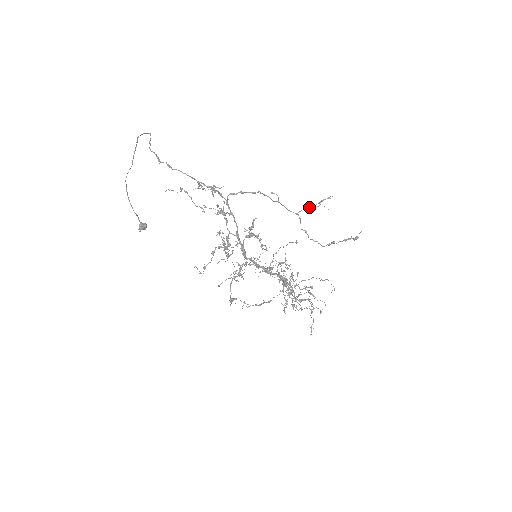
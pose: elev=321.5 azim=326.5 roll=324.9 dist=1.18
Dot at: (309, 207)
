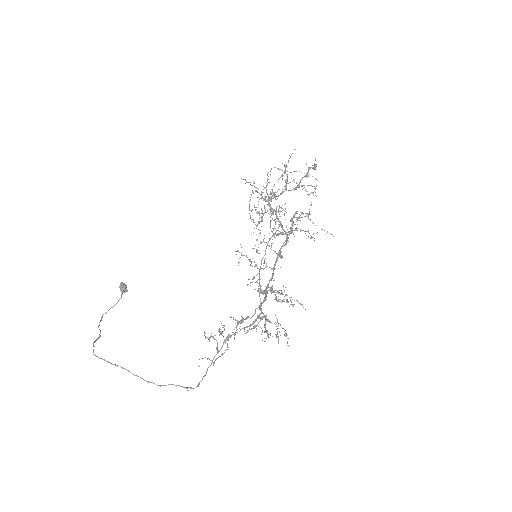
Dot at: occluded
